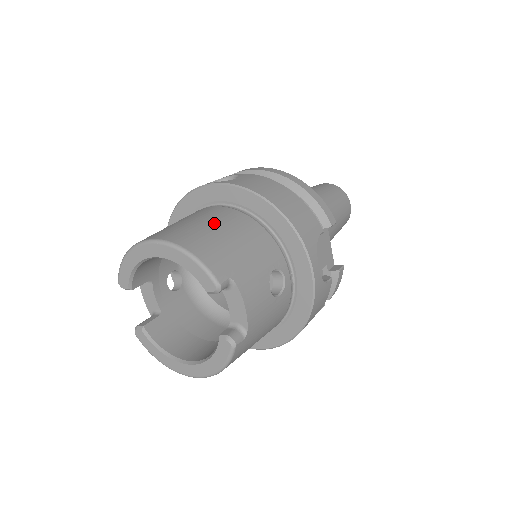
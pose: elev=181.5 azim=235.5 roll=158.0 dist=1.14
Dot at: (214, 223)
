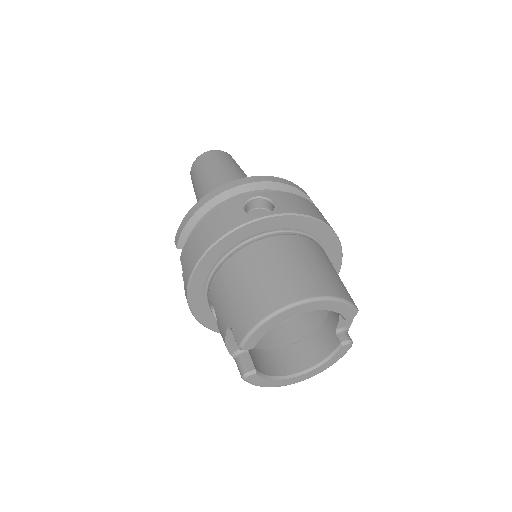
Dot at: (308, 259)
